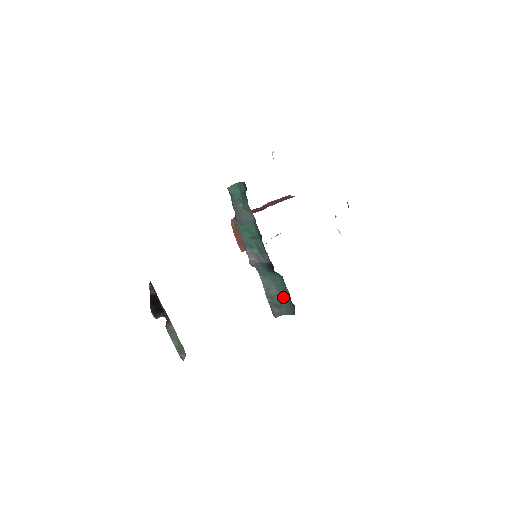
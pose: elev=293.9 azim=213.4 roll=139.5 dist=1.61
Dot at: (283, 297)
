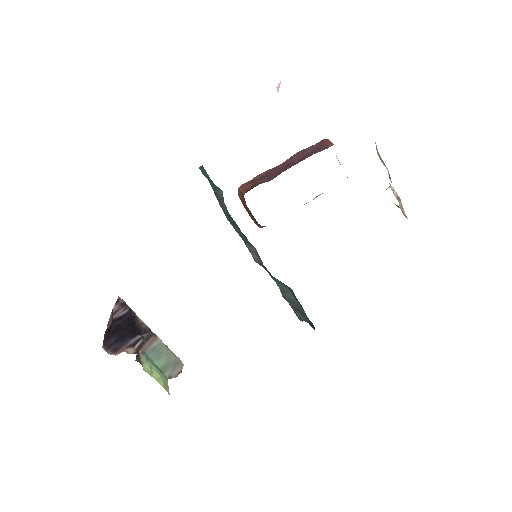
Dot at: (301, 307)
